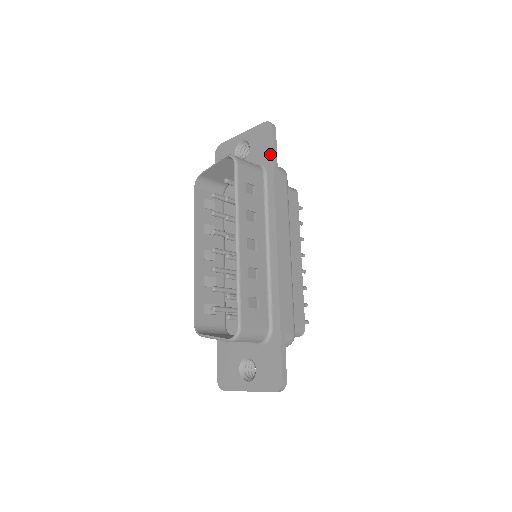
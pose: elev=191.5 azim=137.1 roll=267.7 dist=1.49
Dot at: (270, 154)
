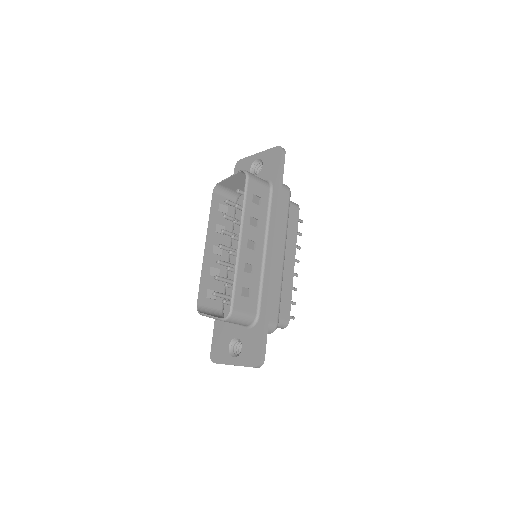
Dot at: (278, 173)
